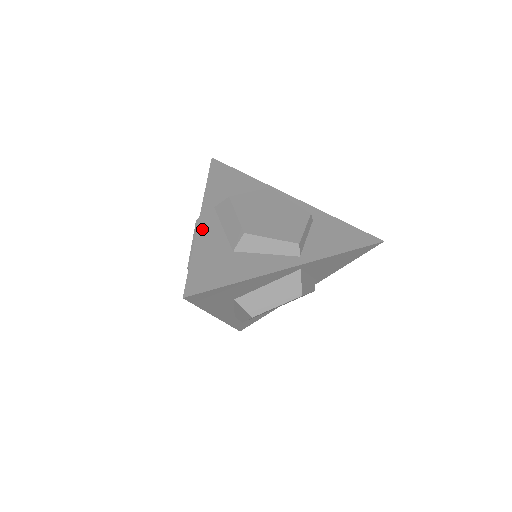
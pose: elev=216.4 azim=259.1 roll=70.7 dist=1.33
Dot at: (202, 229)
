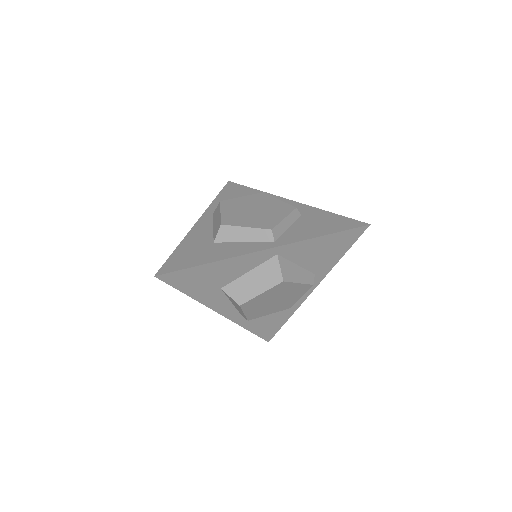
Dot at: (194, 229)
